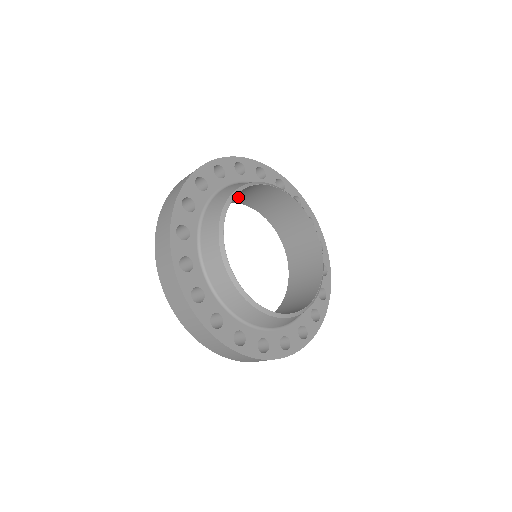
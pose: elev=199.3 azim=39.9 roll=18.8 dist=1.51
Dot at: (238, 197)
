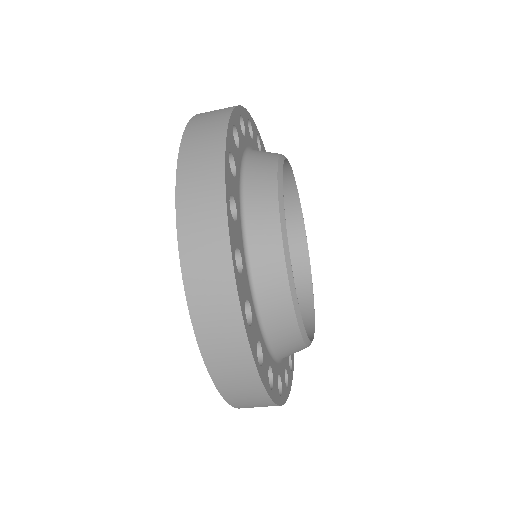
Dot at: occluded
